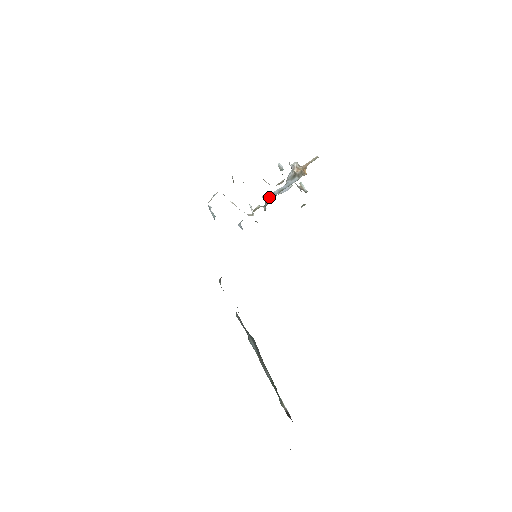
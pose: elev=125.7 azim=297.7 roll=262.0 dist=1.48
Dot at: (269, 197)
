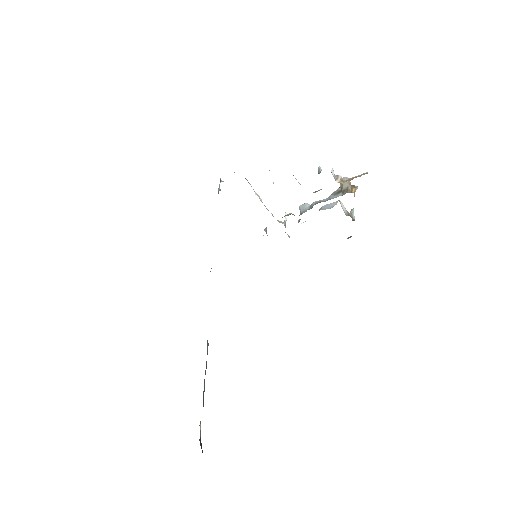
Dot at: (306, 208)
